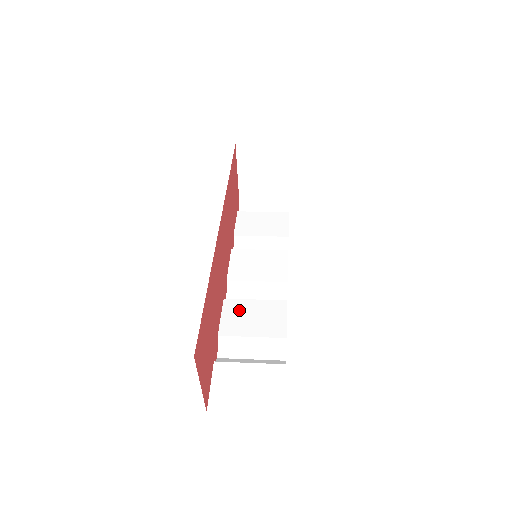
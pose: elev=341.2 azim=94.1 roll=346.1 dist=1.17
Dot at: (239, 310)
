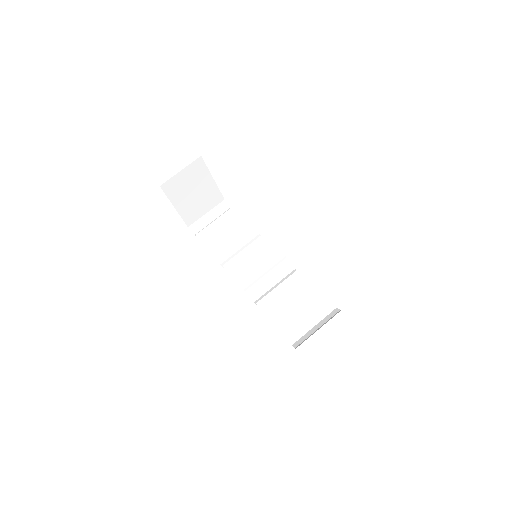
Dot at: (275, 302)
